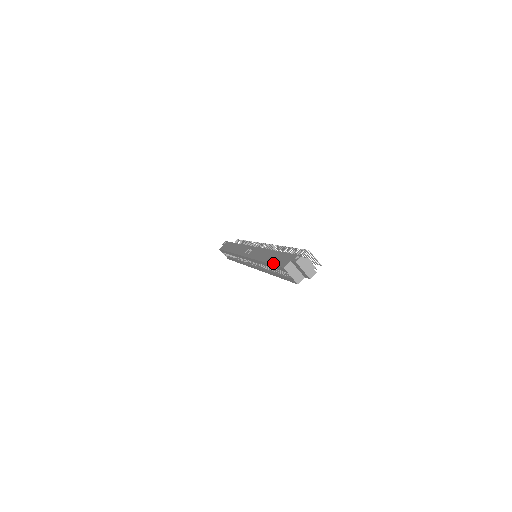
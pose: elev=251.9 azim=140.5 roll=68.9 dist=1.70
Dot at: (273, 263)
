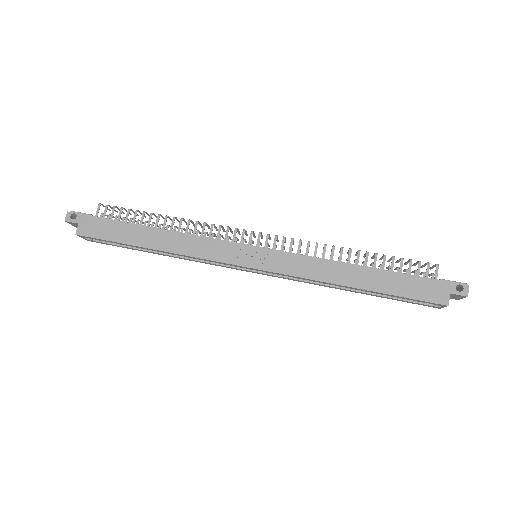
Dot at: (404, 295)
